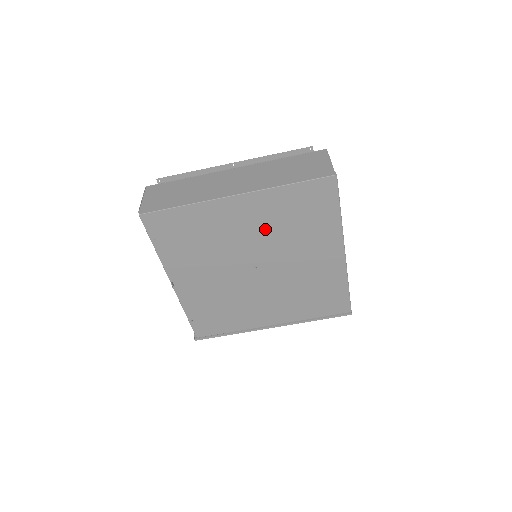
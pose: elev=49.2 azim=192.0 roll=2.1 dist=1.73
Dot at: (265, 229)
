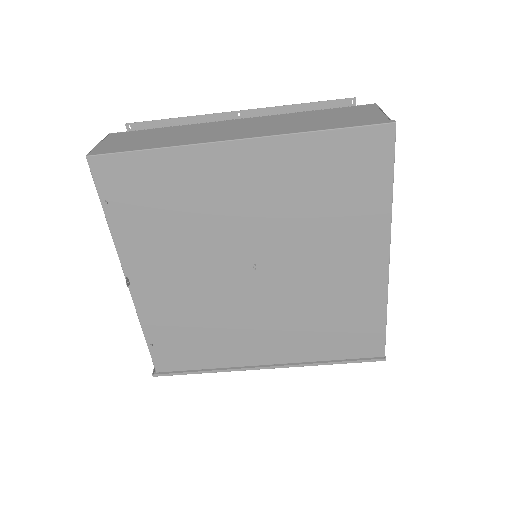
Dot at: (276, 204)
